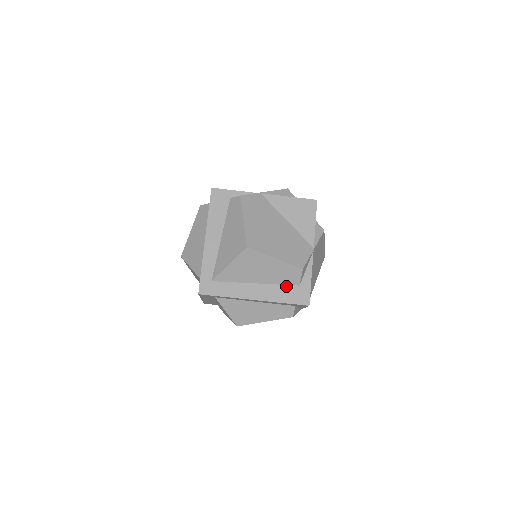
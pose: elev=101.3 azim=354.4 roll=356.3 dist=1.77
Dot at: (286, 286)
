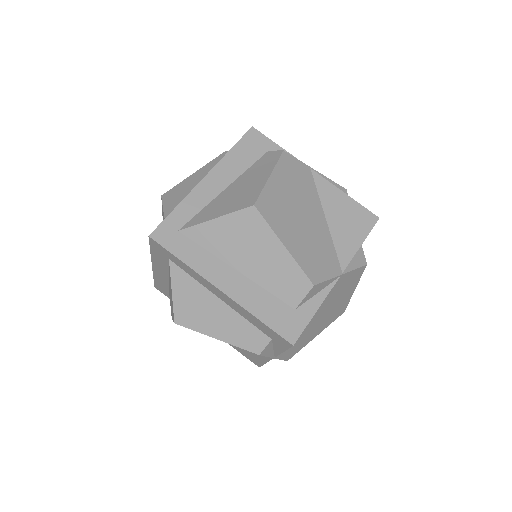
Dot at: (276, 299)
